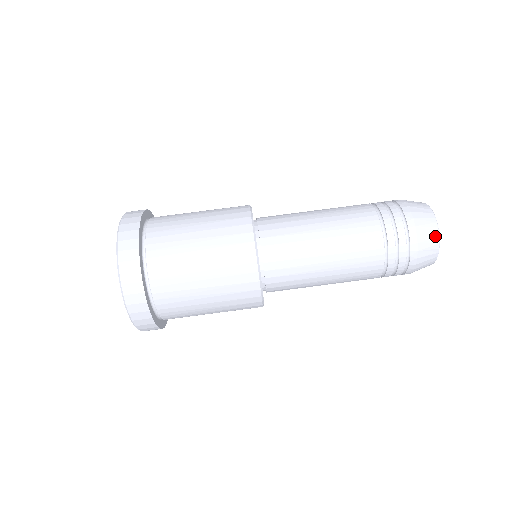
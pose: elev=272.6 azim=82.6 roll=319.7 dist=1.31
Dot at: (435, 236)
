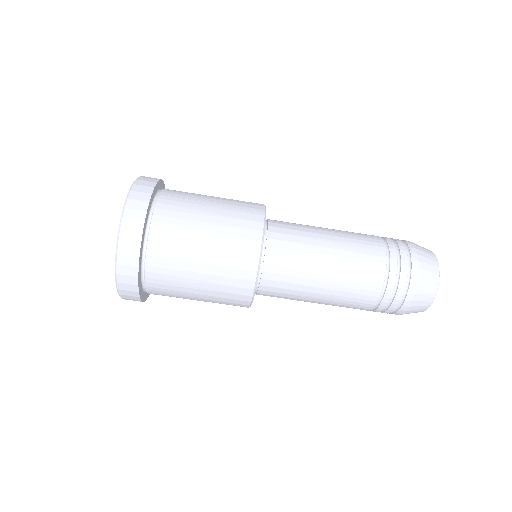
Dot at: (416, 312)
